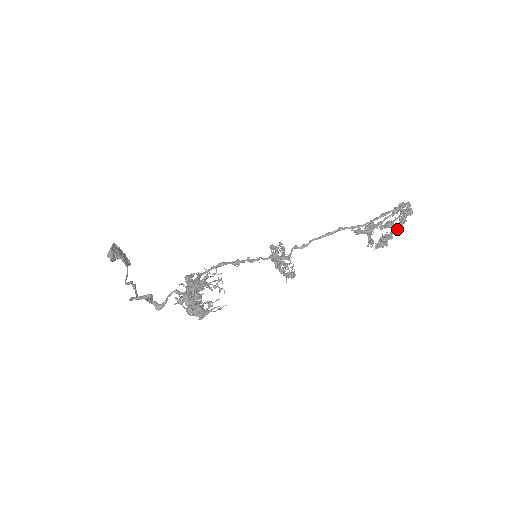
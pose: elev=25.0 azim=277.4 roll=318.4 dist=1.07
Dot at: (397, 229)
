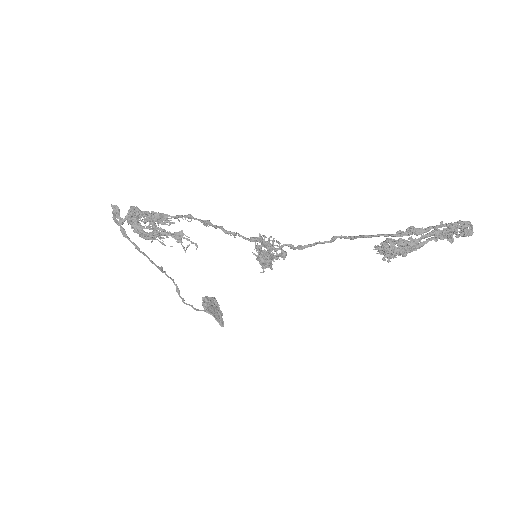
Dot at: (422, 235)
